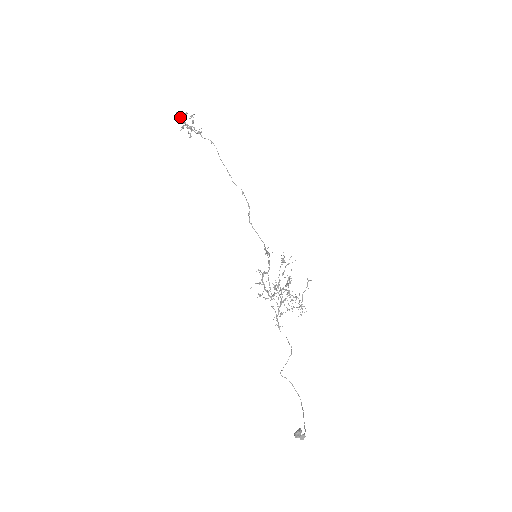
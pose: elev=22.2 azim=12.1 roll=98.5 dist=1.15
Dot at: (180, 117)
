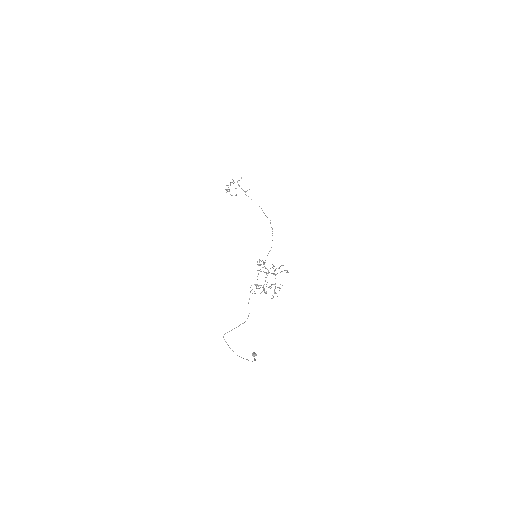
Dot at: (241, 178)
